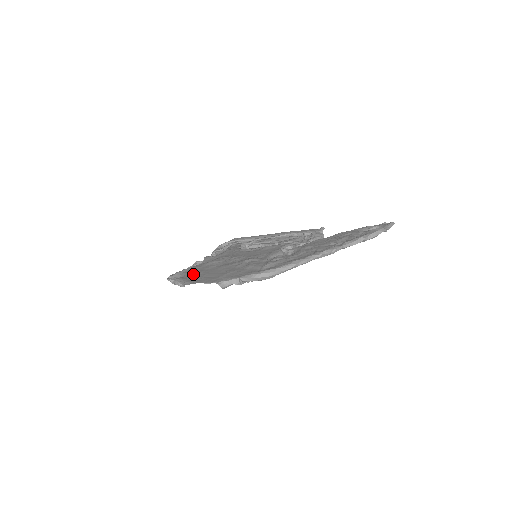
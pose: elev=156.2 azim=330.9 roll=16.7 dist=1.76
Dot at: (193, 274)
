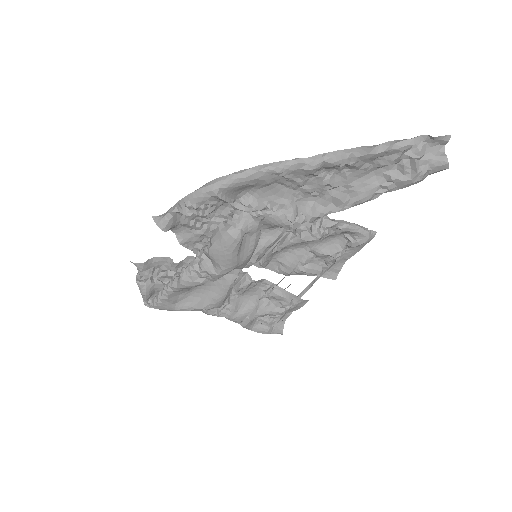
Dot at: (164, 273)
